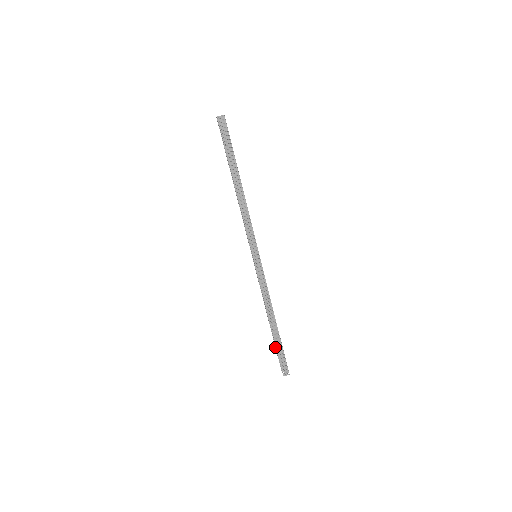
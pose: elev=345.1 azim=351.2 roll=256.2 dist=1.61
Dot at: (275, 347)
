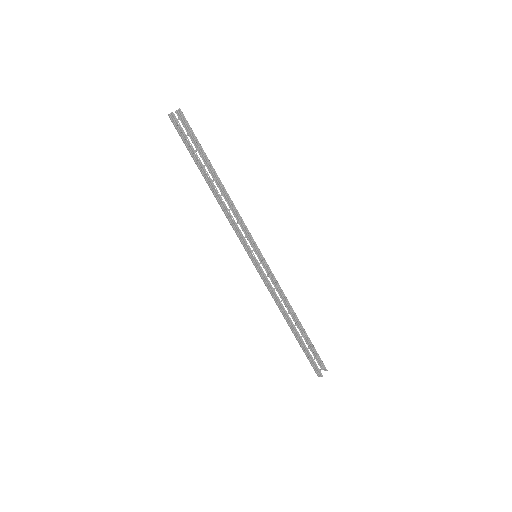
Dot at: occluded
